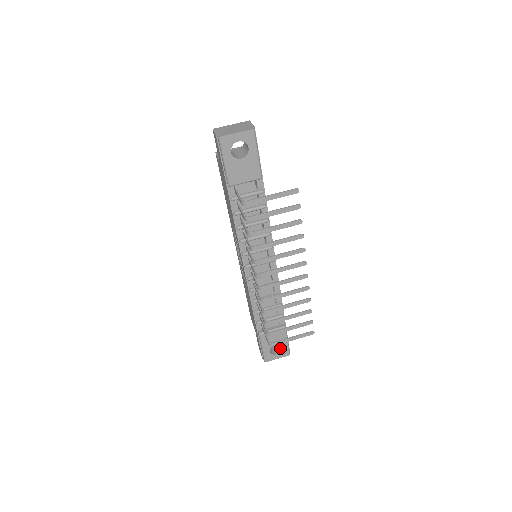
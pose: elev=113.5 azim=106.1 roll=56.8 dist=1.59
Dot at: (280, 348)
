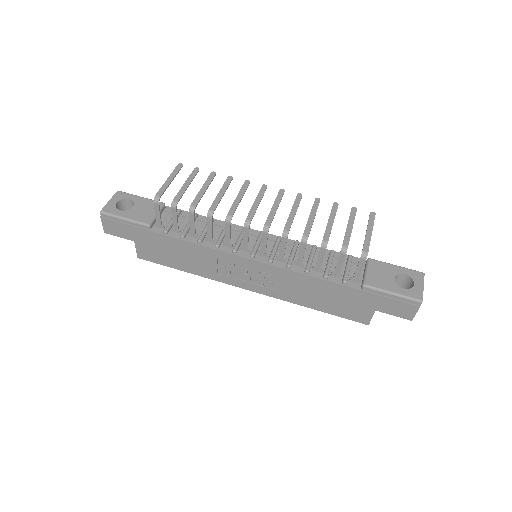
Dot at: (408, 281)
